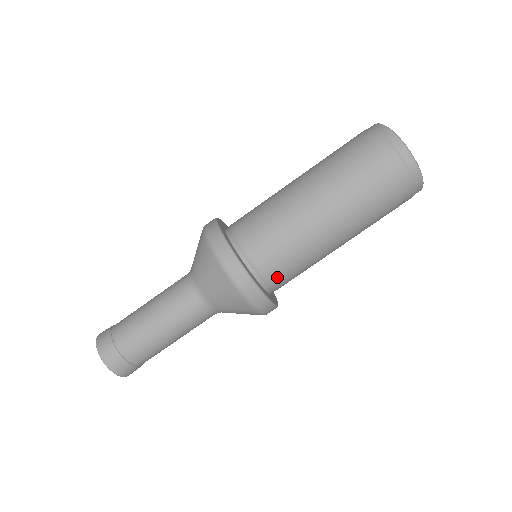
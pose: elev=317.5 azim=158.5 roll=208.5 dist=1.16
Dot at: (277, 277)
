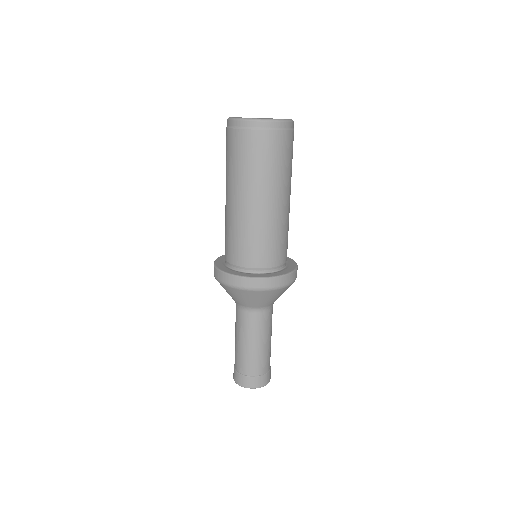
Dot at: (286, 254)
